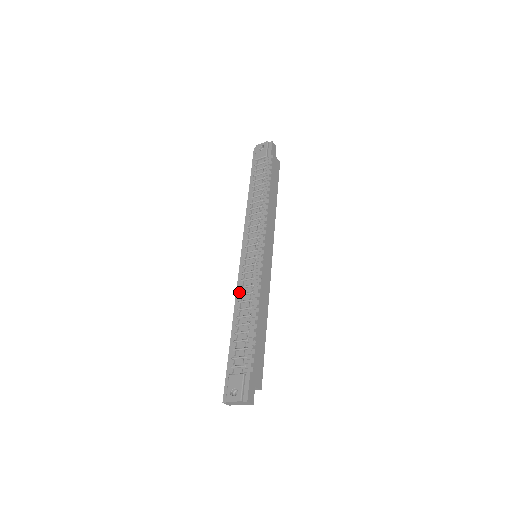
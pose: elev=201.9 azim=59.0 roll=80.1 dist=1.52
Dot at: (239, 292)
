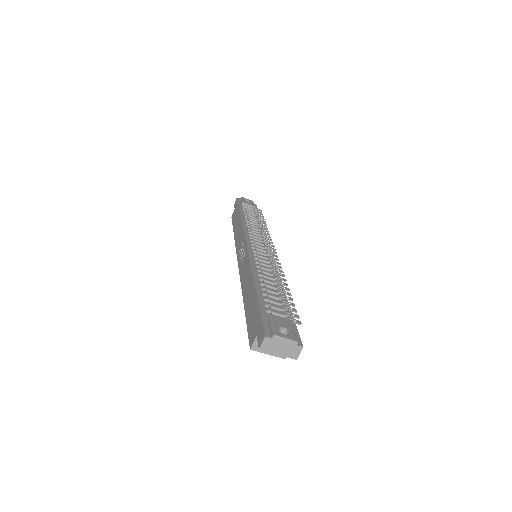
Dot at: (255, 264)
